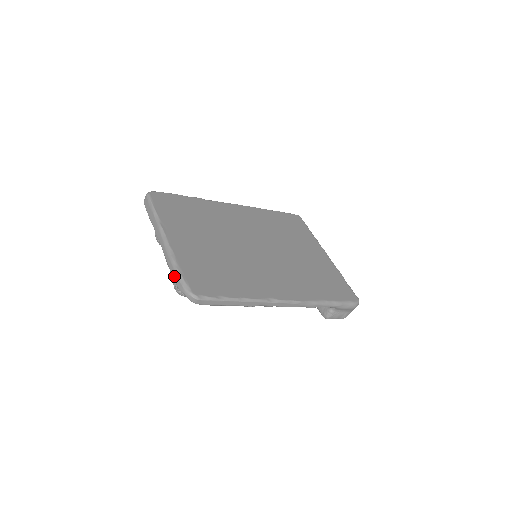
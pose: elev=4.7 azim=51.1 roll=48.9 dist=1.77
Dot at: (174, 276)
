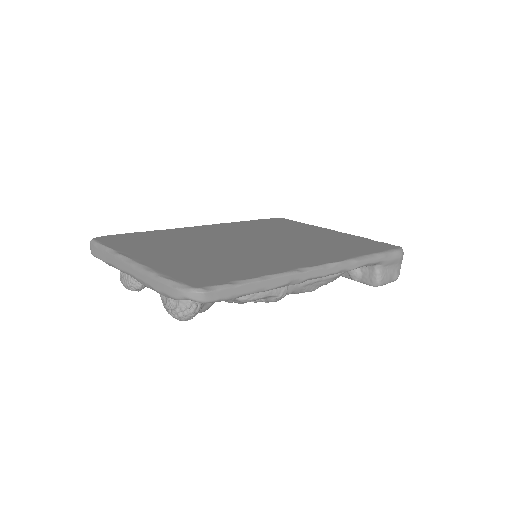
Dot at: (160, 288)
